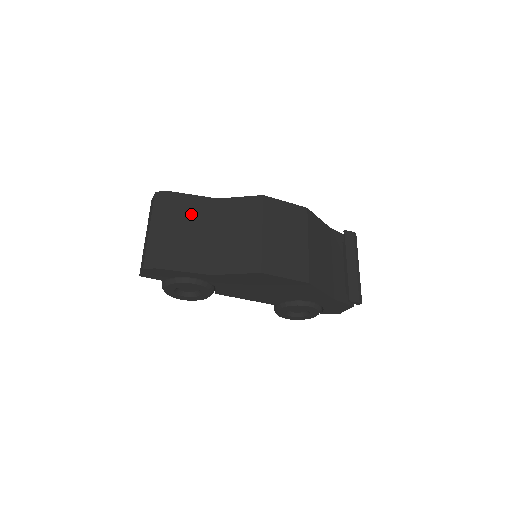
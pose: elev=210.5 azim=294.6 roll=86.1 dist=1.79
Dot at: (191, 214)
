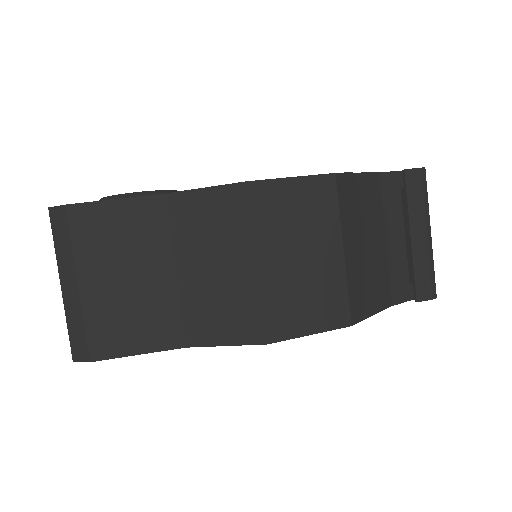
Dot at: (124, 241)
